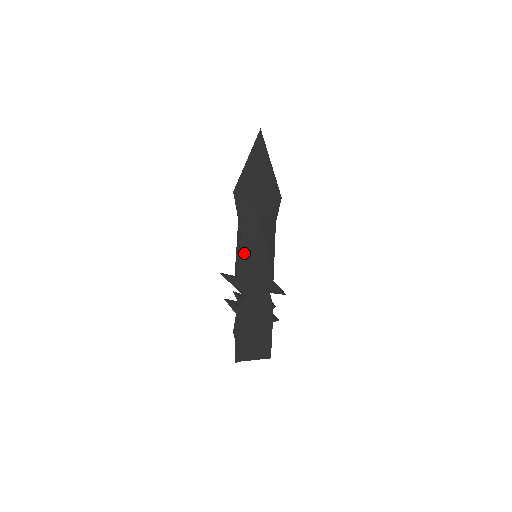
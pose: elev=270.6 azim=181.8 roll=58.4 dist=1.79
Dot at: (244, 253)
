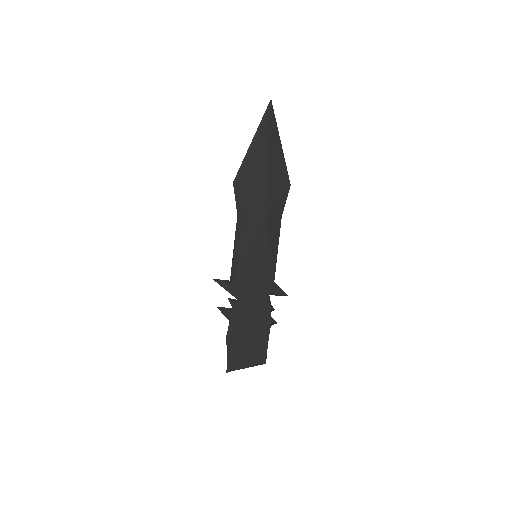
Dot at: (242, 255)
